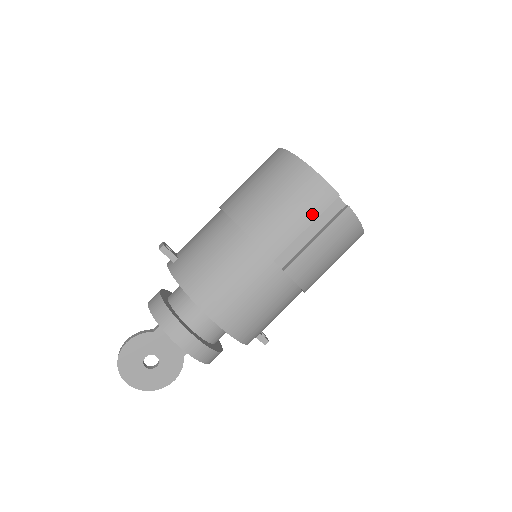
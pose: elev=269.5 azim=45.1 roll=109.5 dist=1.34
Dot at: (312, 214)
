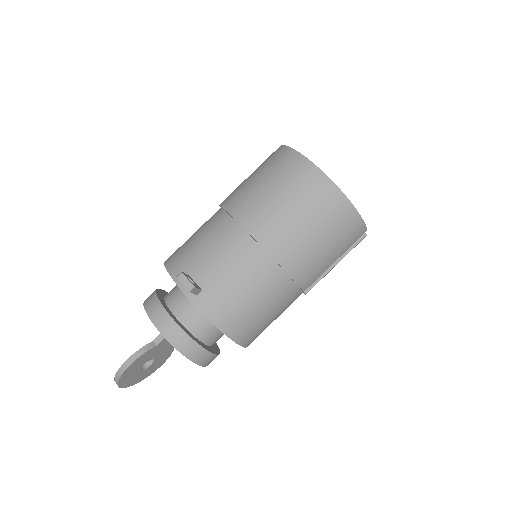
Dot at: (344, 250)
